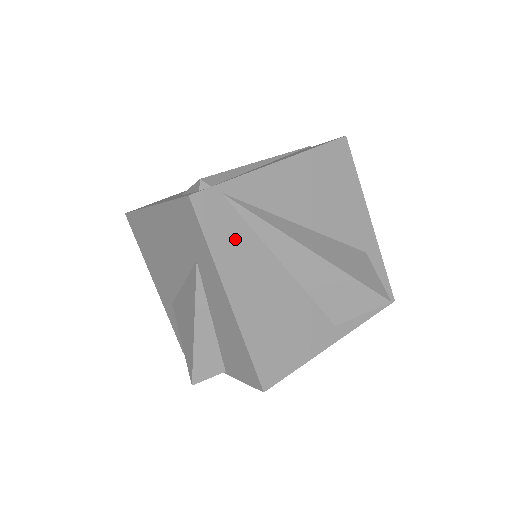
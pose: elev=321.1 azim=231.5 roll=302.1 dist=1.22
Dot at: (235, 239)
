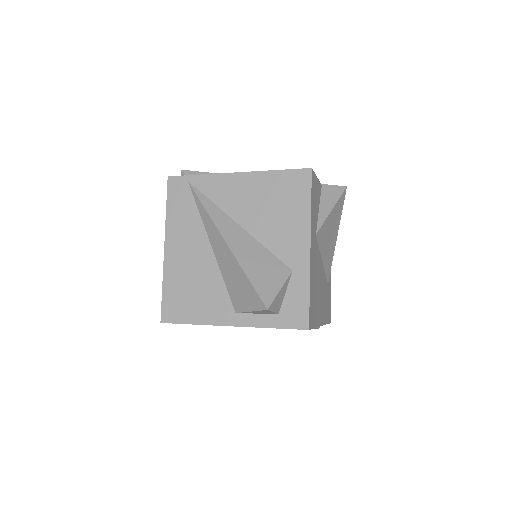
Dot at: (185, 213)
